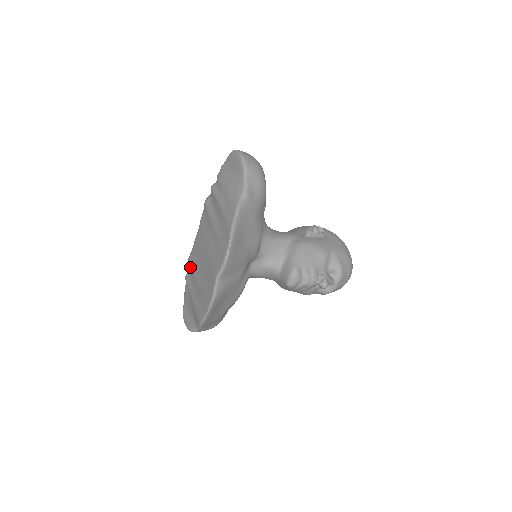
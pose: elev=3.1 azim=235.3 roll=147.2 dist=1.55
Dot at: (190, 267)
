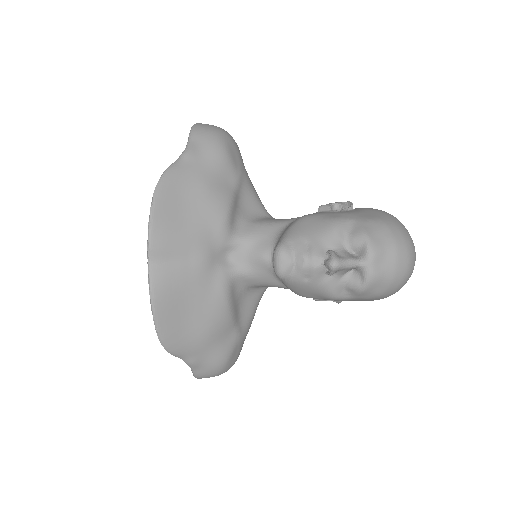
Dot at: occluded
